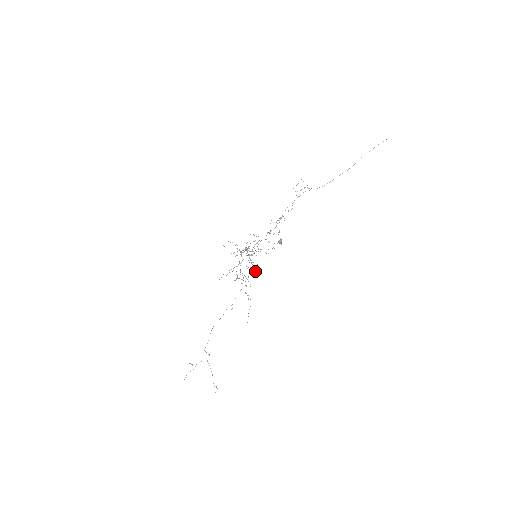
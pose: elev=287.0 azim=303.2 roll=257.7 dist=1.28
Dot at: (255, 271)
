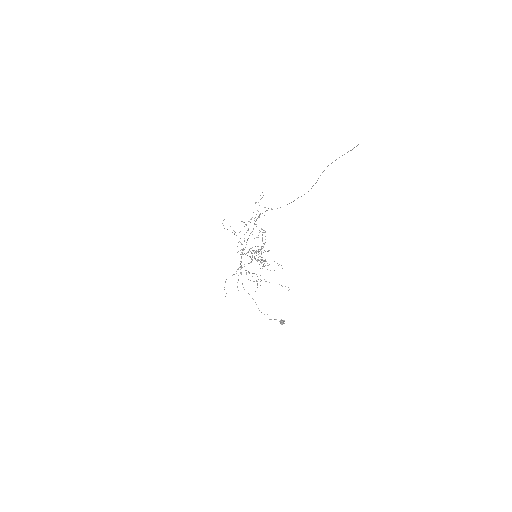
Dot at: occluded
